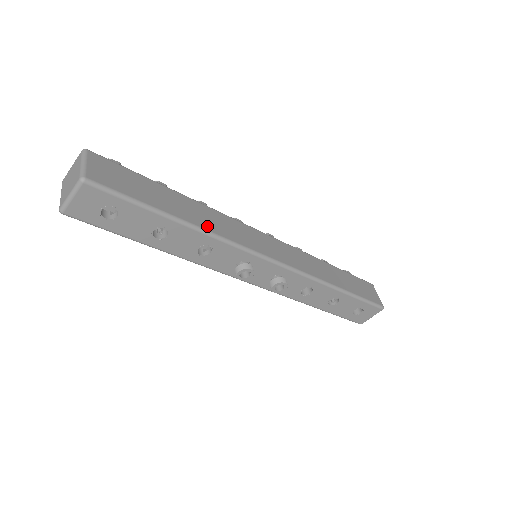
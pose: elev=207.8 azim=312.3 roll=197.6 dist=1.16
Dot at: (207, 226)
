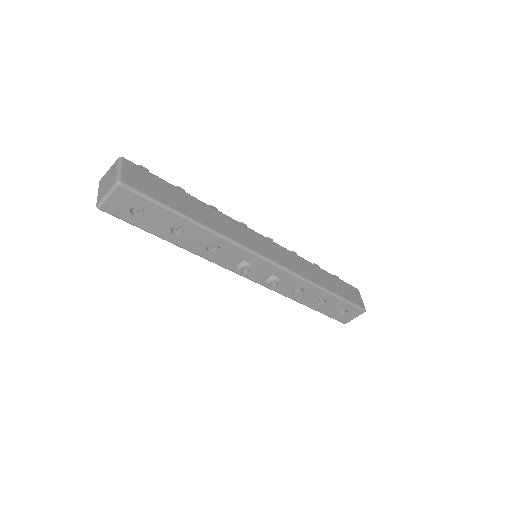
Dot at: (216, 227)
